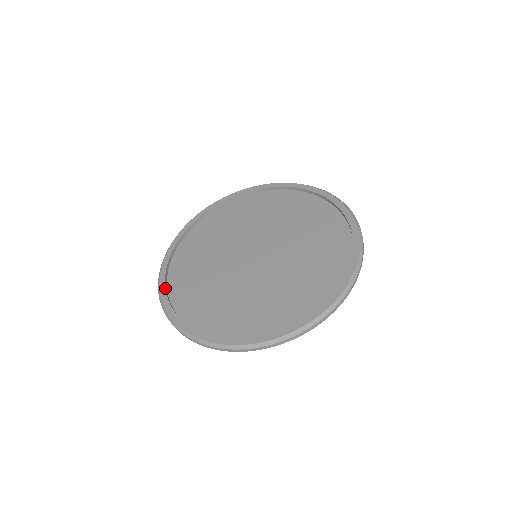
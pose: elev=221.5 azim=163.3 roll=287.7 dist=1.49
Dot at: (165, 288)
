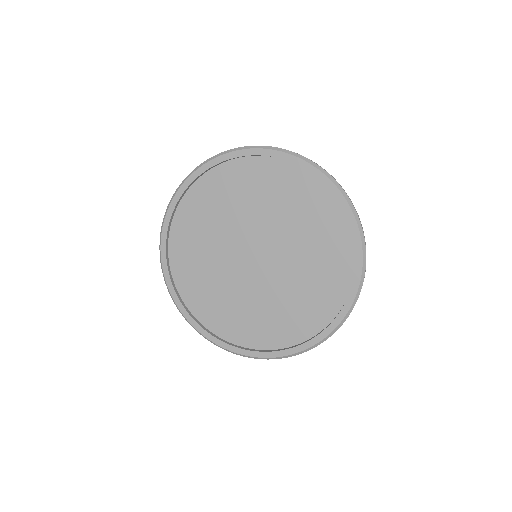
Dot at: (170, 219)
